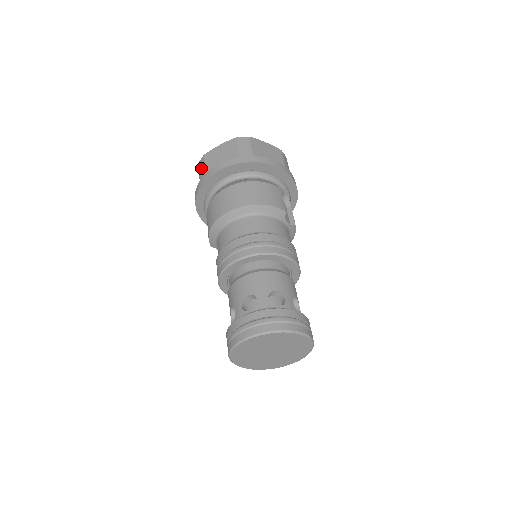
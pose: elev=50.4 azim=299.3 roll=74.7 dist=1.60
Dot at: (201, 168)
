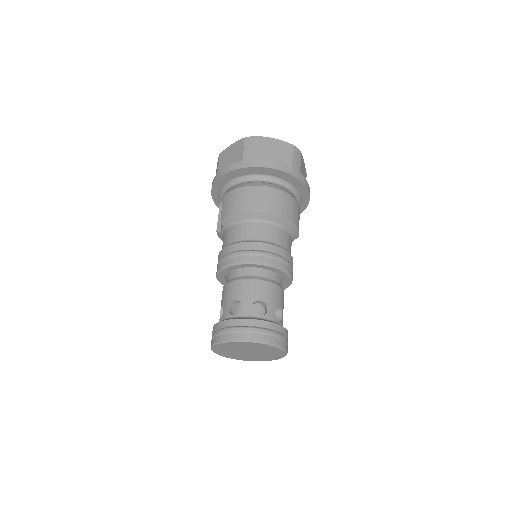
Dot at: (250, 147)
